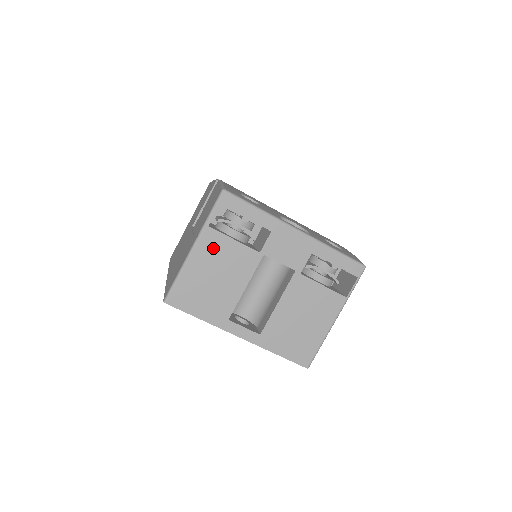
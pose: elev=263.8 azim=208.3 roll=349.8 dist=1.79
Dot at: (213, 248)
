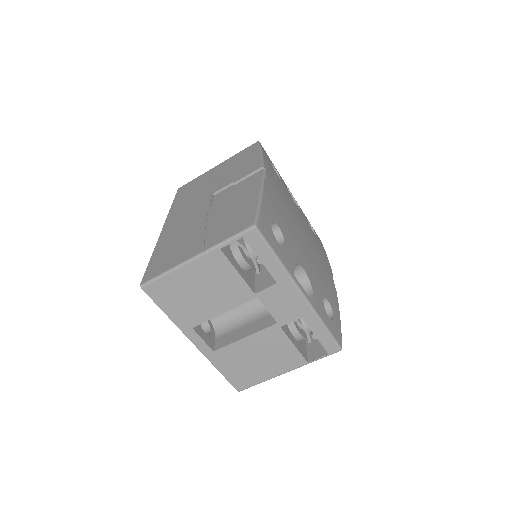
Dot at: (213, 268)
